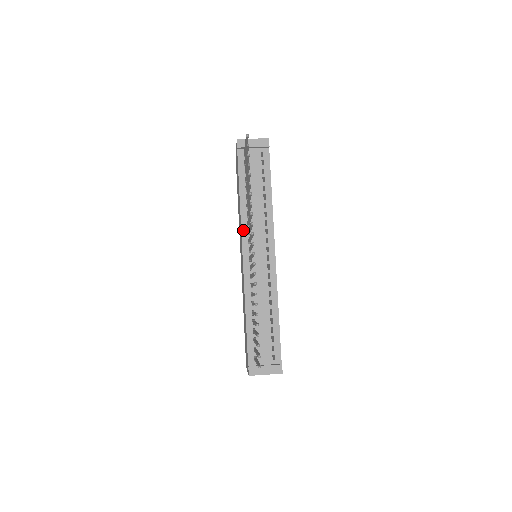
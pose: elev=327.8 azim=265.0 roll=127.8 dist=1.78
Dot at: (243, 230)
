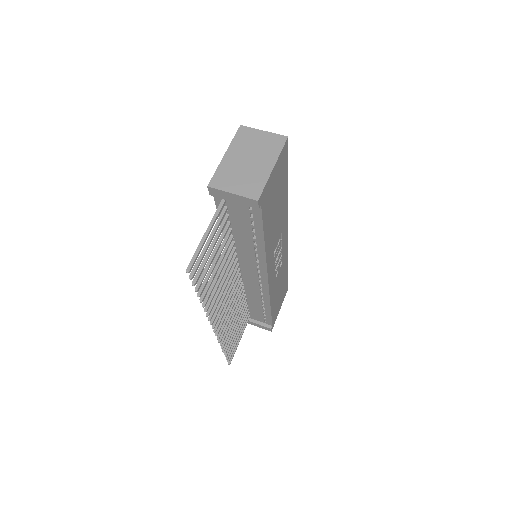
Dot at: occluded
